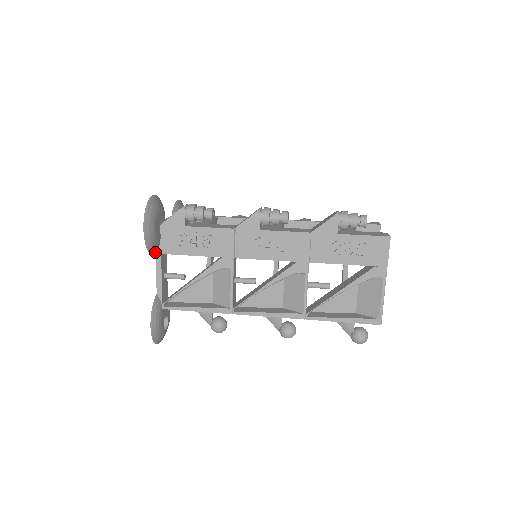
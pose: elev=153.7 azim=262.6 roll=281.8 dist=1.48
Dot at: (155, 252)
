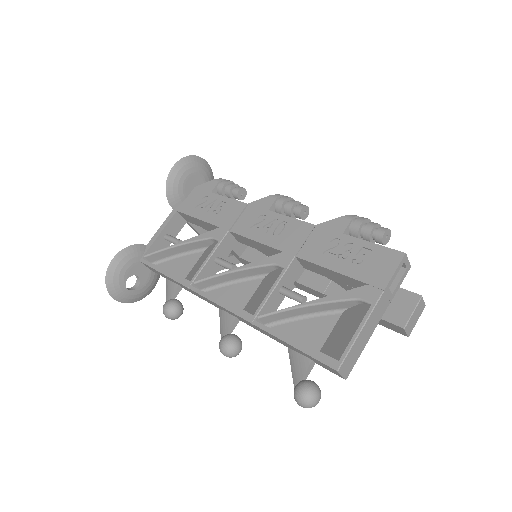
Dot at: (173, 206)
